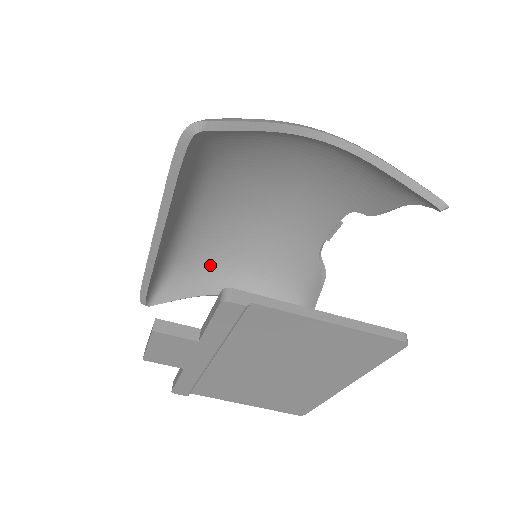
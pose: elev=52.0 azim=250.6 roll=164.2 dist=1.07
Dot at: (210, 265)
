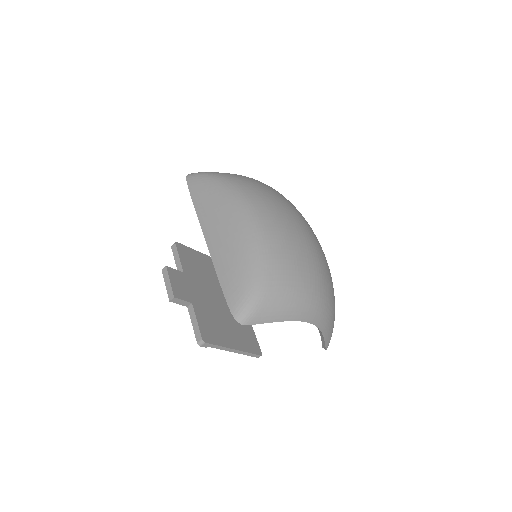
Dot at: occluded
